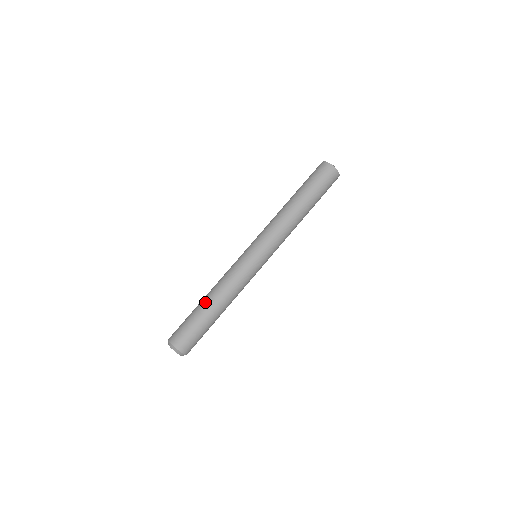
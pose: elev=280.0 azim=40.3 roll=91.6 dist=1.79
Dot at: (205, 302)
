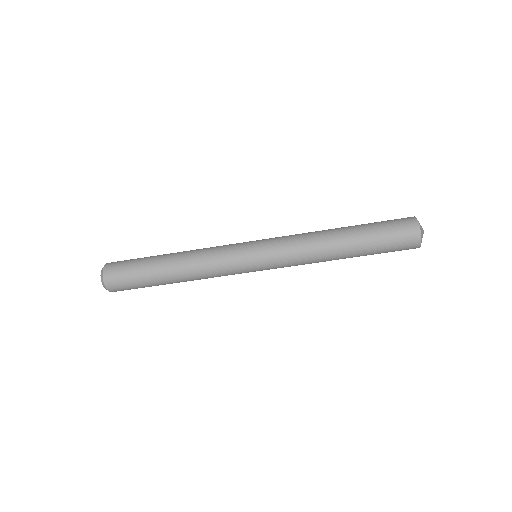
Dot at: (169, 280)
